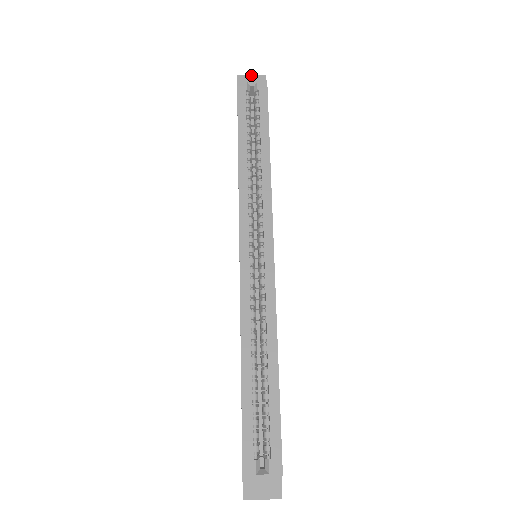
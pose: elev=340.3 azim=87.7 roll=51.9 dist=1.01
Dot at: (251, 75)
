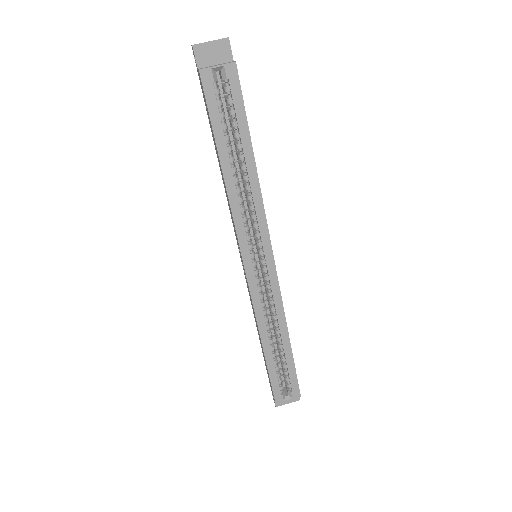
Dot at: (210, 41)
